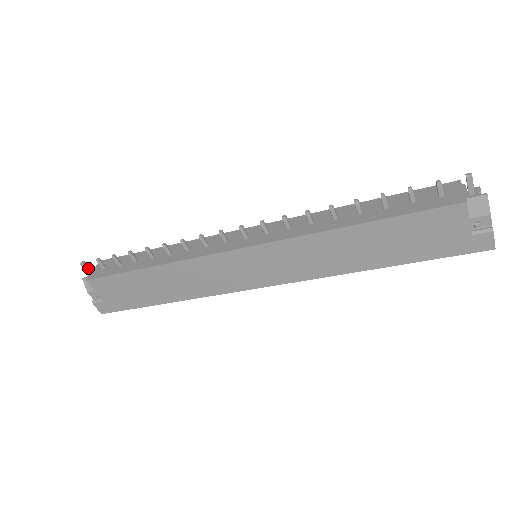
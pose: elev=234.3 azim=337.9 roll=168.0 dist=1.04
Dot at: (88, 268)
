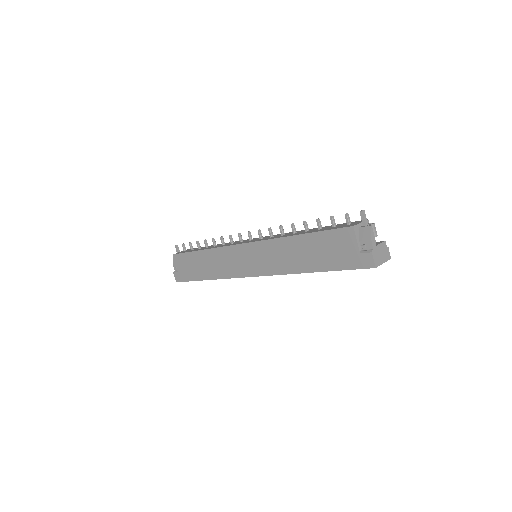
Dot at: (178, 250)
